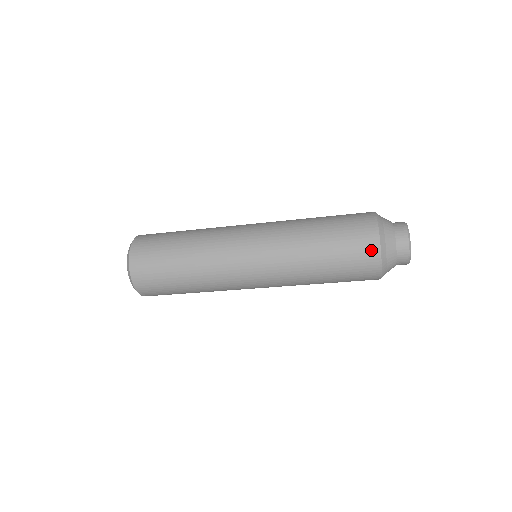
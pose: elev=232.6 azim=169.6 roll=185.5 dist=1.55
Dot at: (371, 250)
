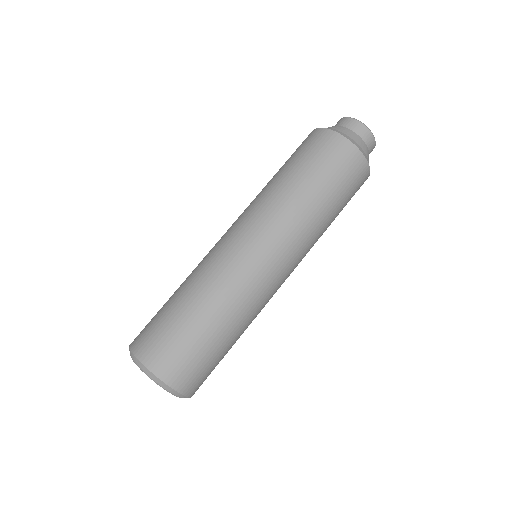
Dot at: (328, 138)
